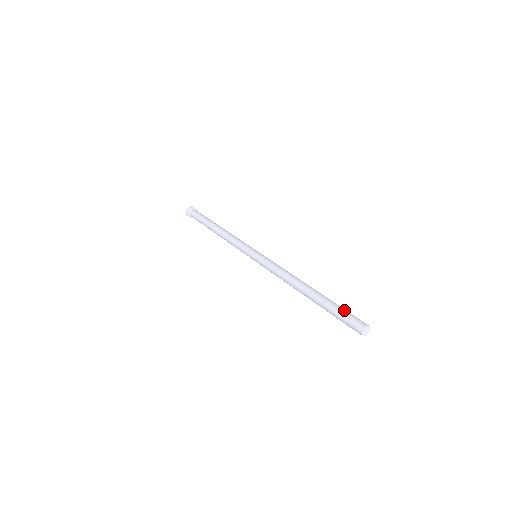
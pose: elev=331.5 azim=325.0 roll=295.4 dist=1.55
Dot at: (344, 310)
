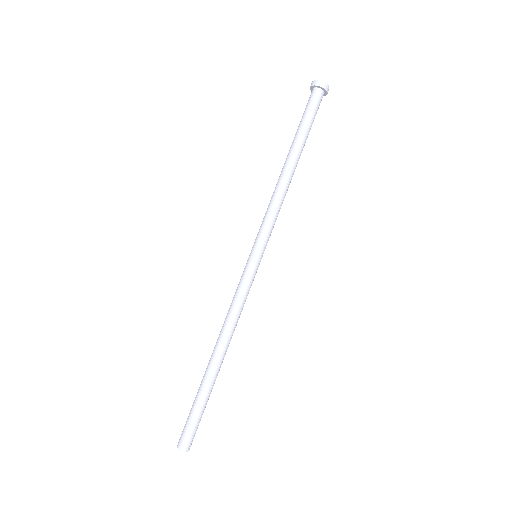
Dot at: occluded
